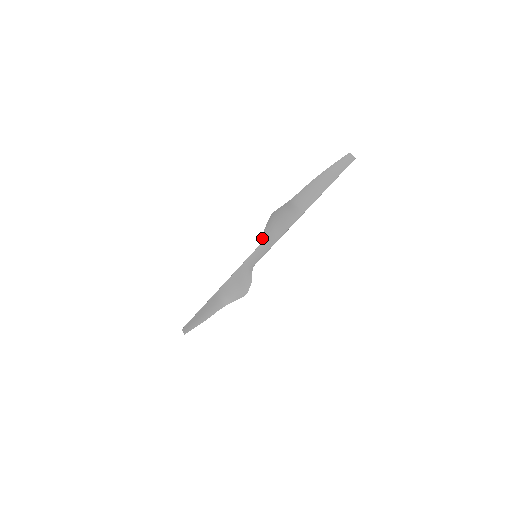
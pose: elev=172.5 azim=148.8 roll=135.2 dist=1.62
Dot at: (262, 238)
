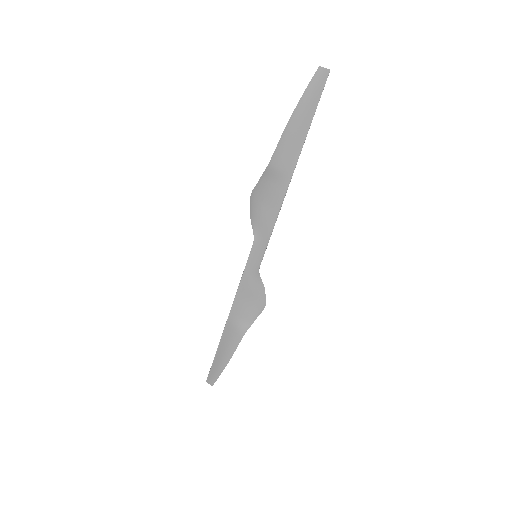
Dot at: (253, 231)
